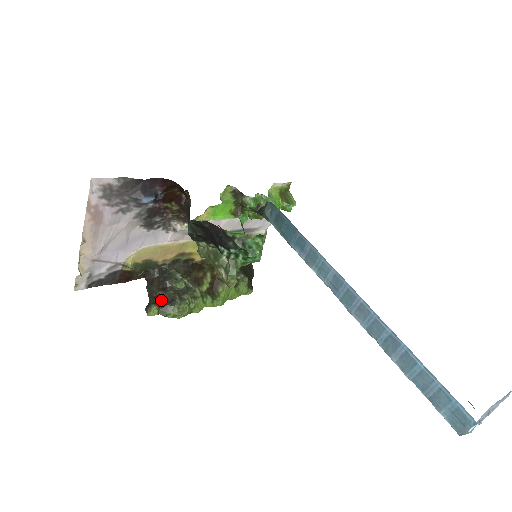
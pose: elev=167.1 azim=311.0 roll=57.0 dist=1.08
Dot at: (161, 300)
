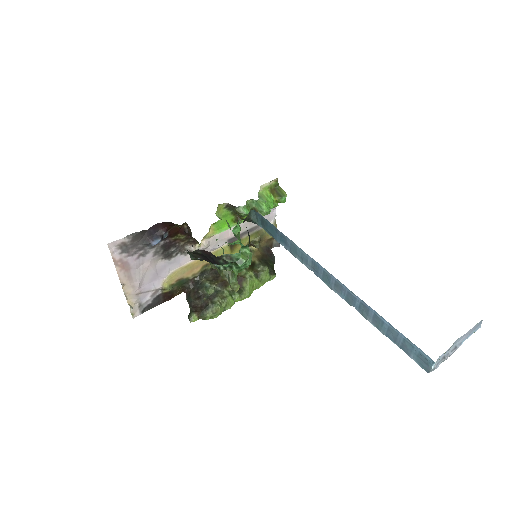
Dot at: (198, 307)
